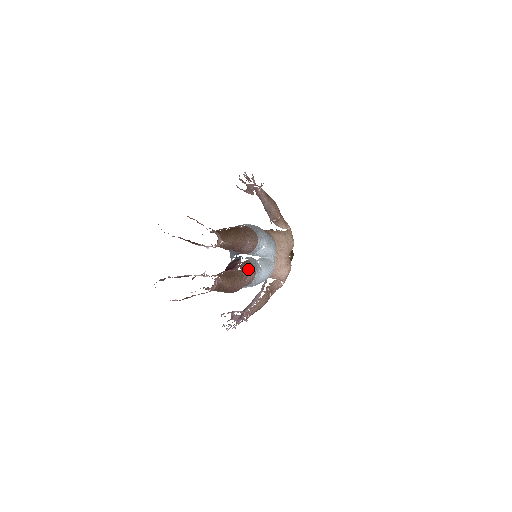
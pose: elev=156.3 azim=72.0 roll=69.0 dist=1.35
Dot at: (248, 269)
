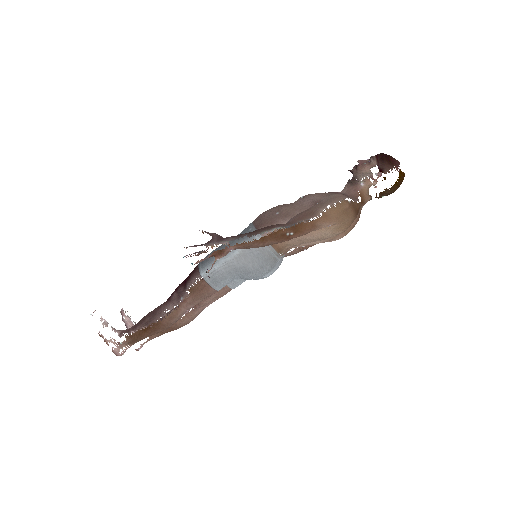
Dot at: (209, 301)
